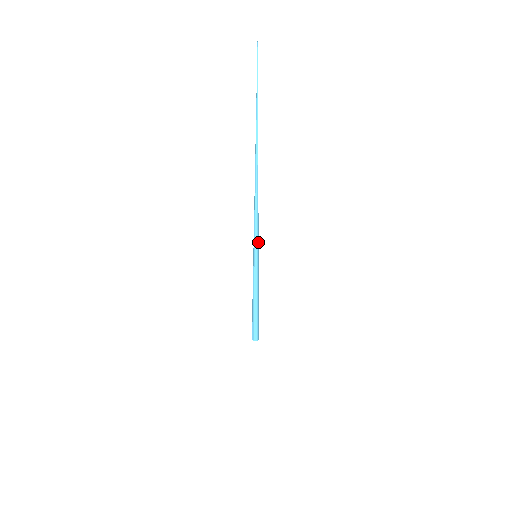
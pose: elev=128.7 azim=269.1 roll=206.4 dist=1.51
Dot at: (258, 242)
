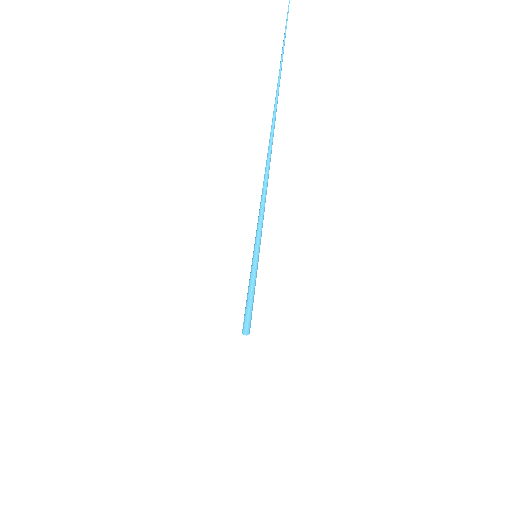
Dot at: (260, 242)
